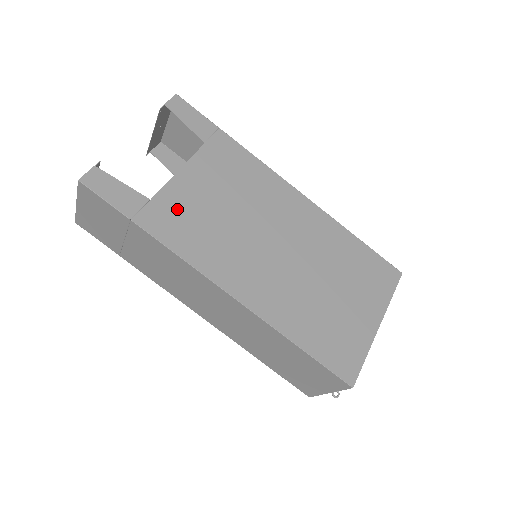
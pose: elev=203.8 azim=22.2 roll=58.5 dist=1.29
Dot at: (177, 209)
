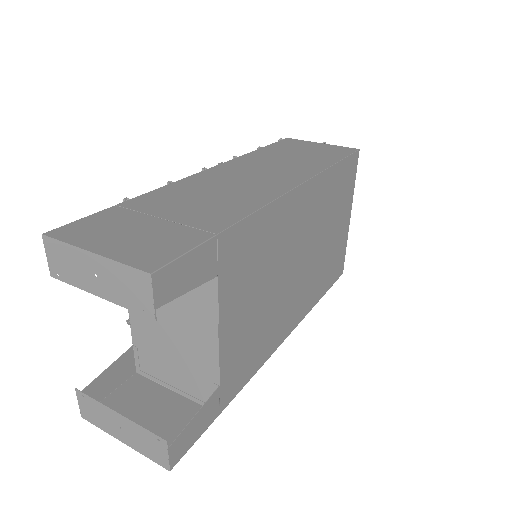
Dot at: (238, 357)
